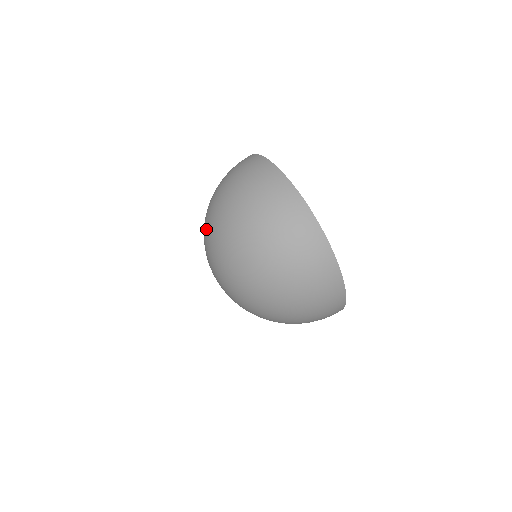
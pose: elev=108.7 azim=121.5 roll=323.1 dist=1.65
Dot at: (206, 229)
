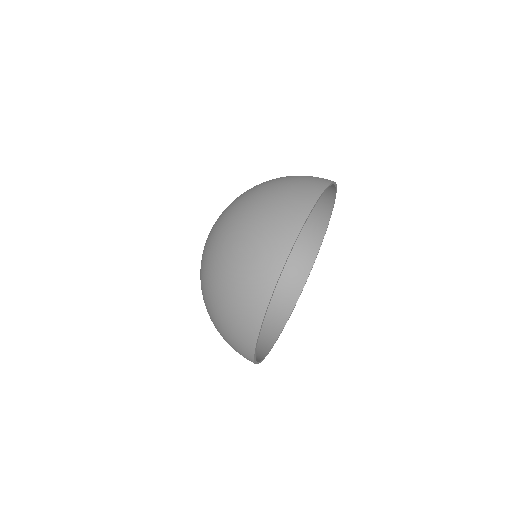
Dot at: (224, 212)
